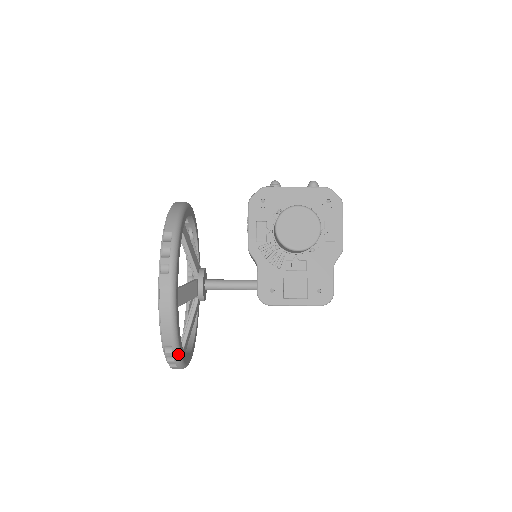
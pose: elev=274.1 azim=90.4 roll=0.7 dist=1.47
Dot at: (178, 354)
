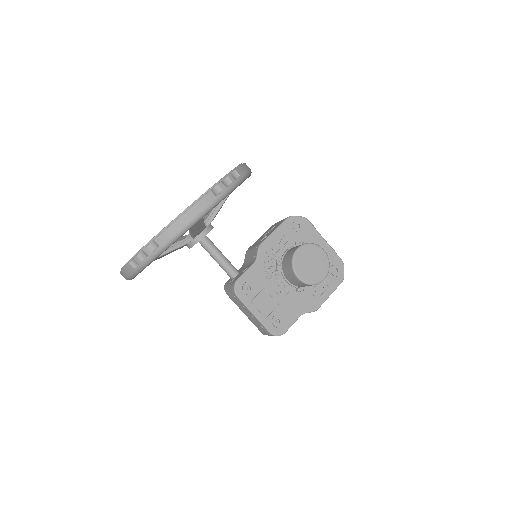
Dot at: (153, 258)
